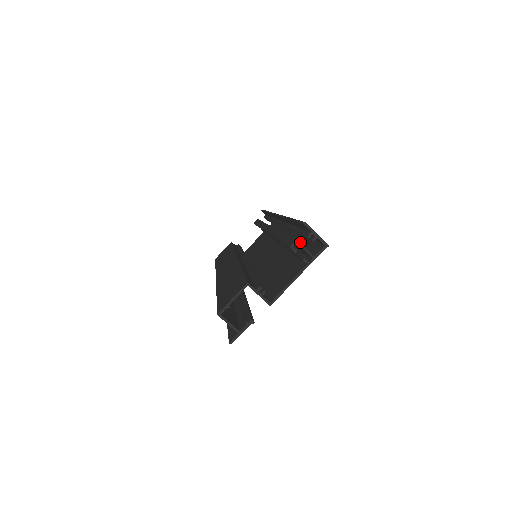
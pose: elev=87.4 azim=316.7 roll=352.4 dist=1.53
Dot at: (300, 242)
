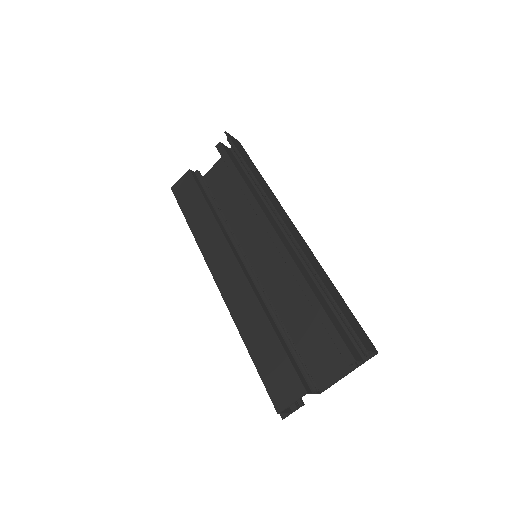
Dot at: occluded
